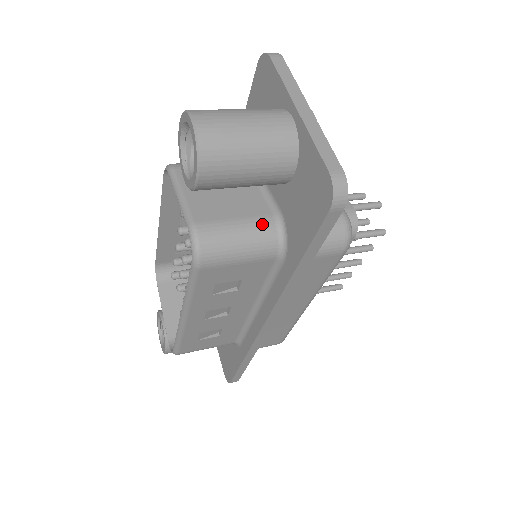
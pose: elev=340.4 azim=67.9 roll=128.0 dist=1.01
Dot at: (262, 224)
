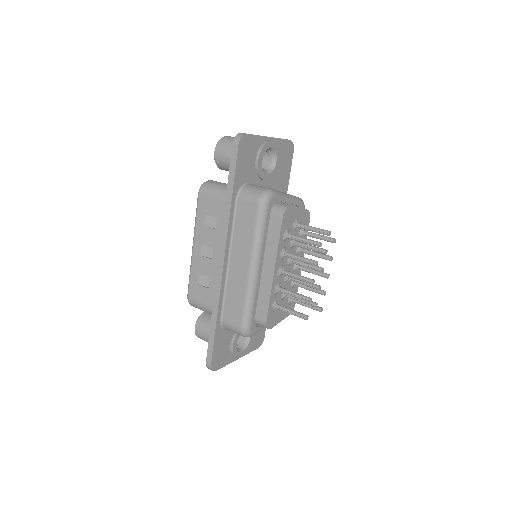
Dot at: occluded
